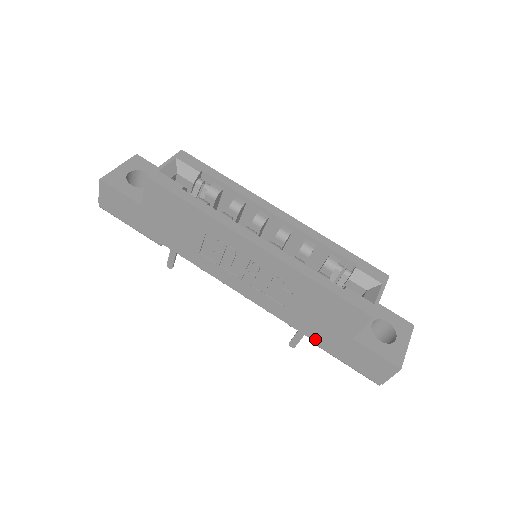
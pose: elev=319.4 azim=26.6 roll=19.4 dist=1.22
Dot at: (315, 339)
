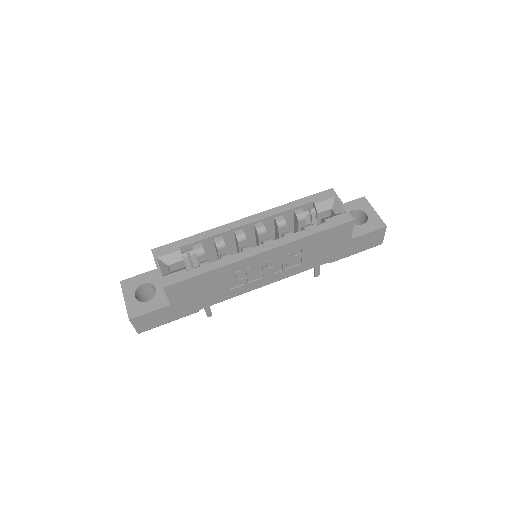
Dot at: (331, 260)
